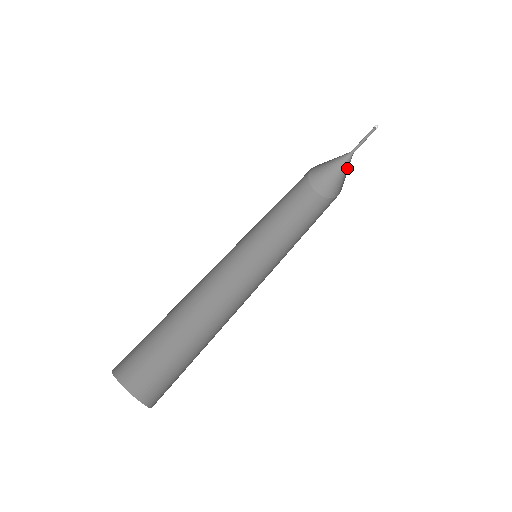
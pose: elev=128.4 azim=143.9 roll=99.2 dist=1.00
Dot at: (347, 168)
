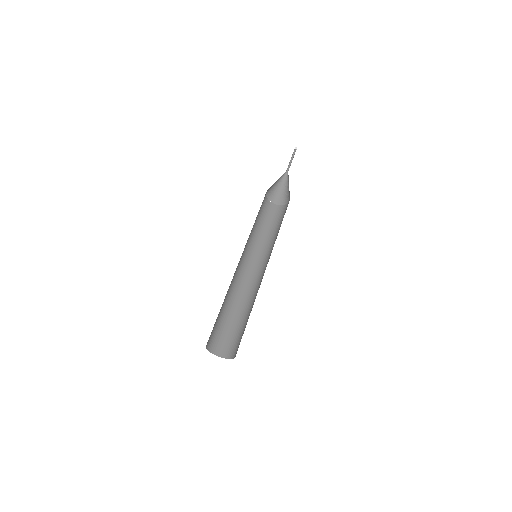
Dot at: (288, 182)
